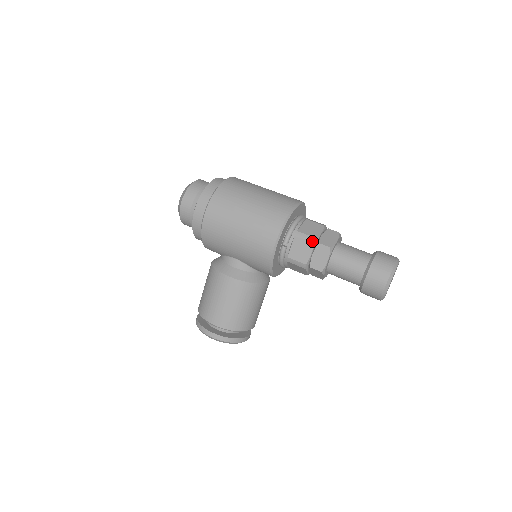
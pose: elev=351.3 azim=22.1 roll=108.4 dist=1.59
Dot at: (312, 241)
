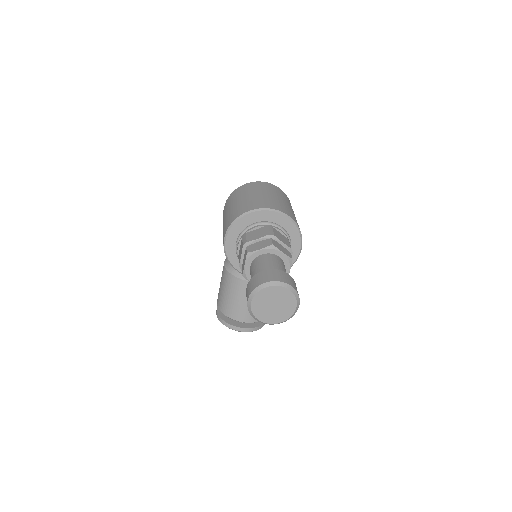
Dot at: (244, 244)
